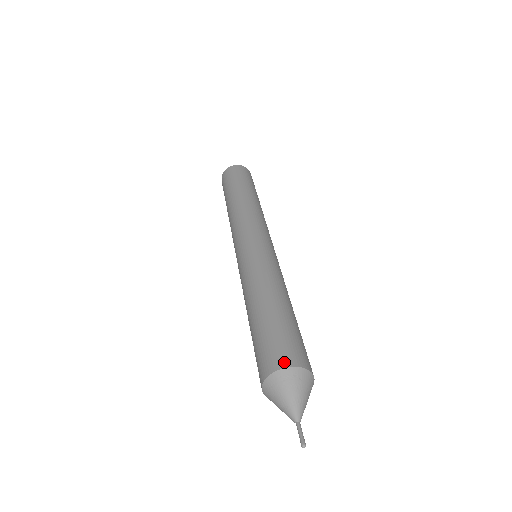
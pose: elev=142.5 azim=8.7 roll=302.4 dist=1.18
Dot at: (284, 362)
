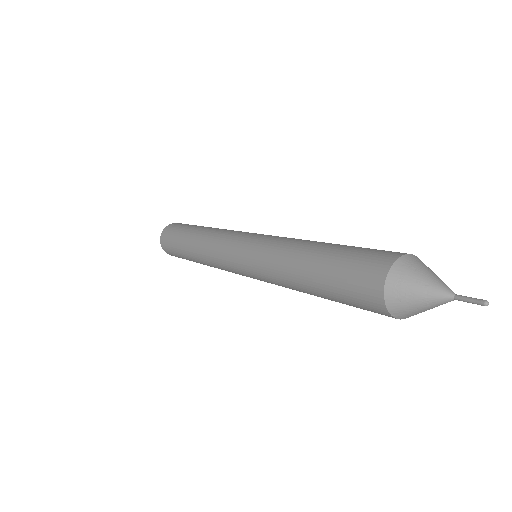
Dot at: (395, 254)
